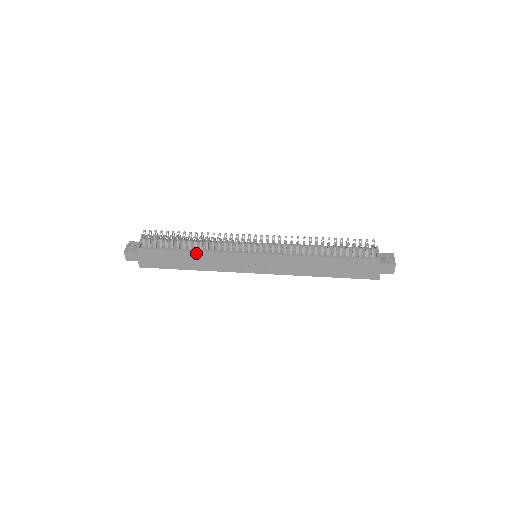
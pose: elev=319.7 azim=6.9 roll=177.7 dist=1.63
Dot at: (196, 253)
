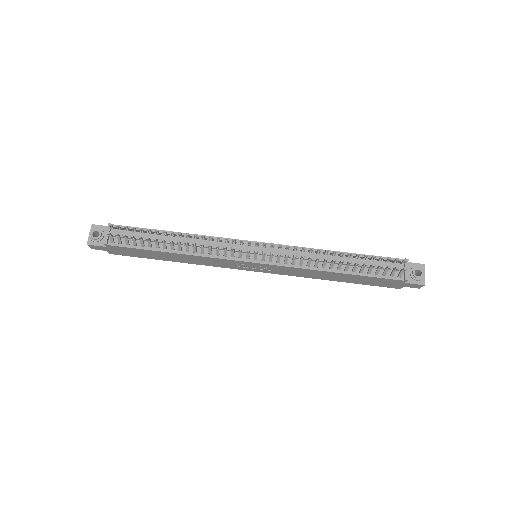
Dot at: (181, 255)
